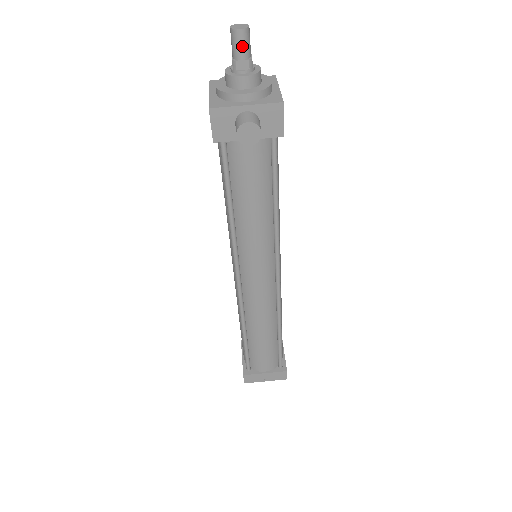
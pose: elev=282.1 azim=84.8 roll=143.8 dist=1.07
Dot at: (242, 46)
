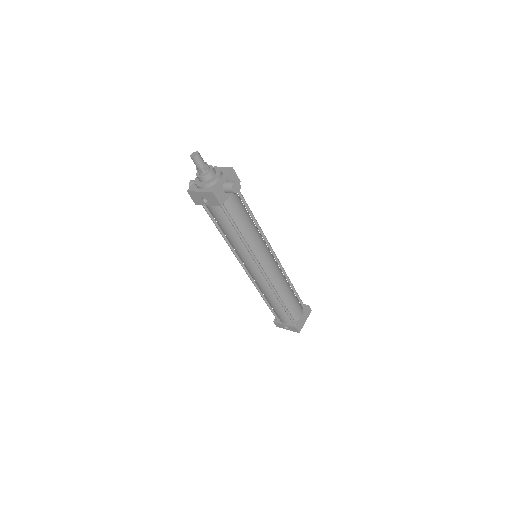
Dot at: (202, 160)
